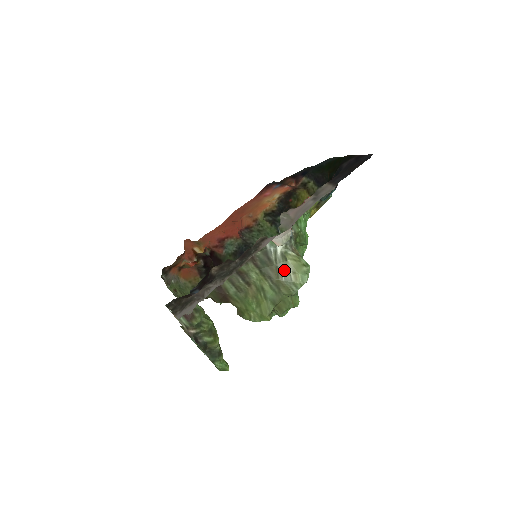
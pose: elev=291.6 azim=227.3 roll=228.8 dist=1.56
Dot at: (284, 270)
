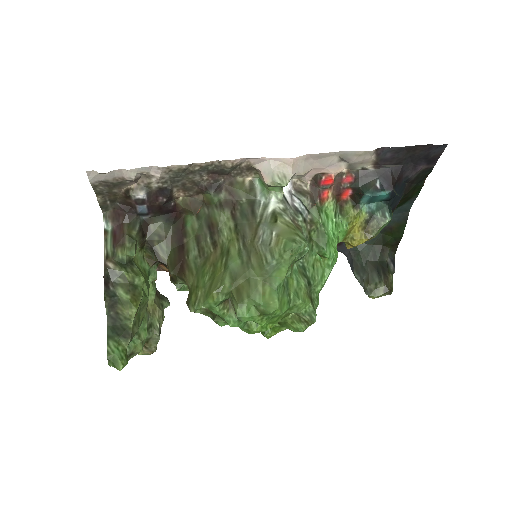
Dot at: (266, 231)
